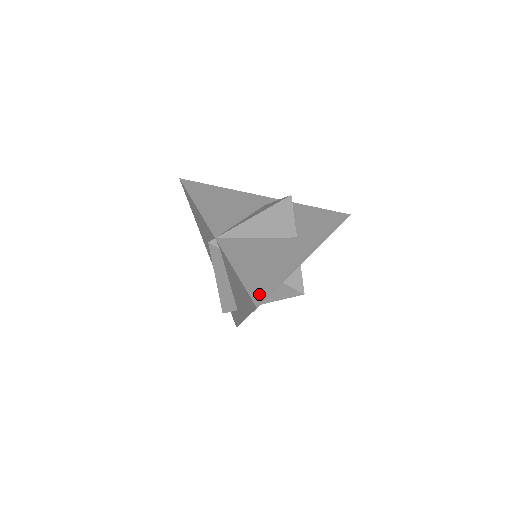
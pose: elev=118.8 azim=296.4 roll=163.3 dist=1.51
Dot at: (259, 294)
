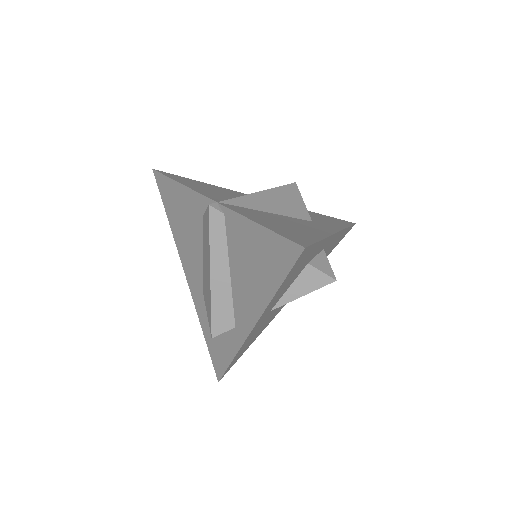
Dot at: (299, 240)
